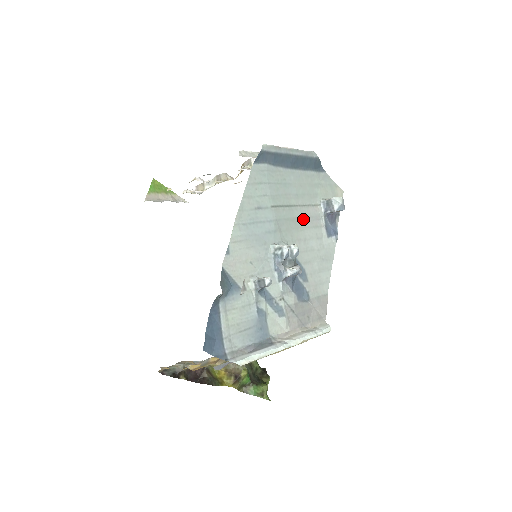
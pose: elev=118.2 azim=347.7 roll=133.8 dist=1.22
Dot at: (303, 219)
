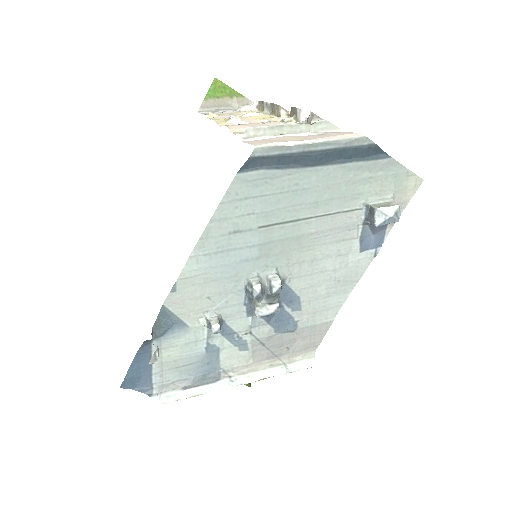
Dot at: (318, 234)
